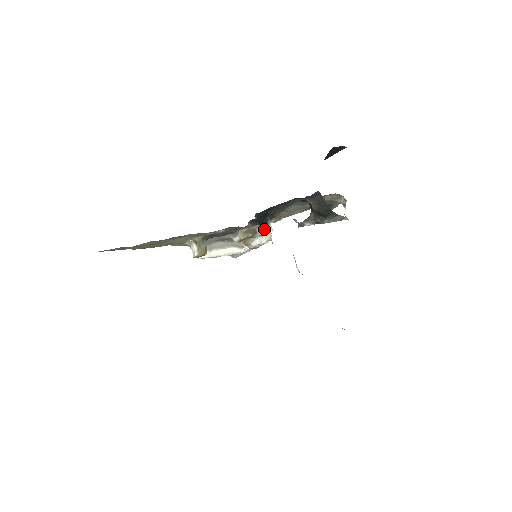
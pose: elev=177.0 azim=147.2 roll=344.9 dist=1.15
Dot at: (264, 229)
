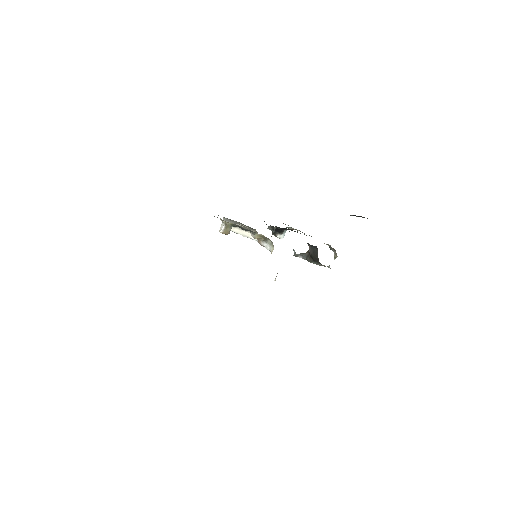
Dot at: (272, 243)
